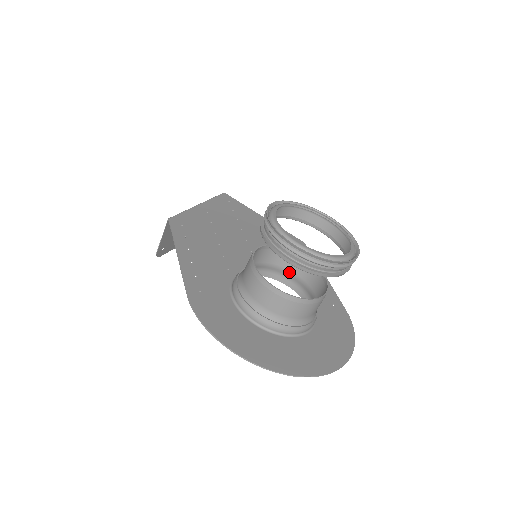
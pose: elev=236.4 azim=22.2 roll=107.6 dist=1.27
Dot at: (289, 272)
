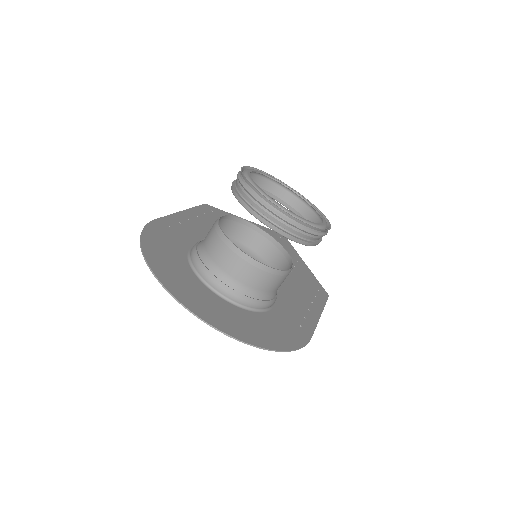
Dot at: occluded
